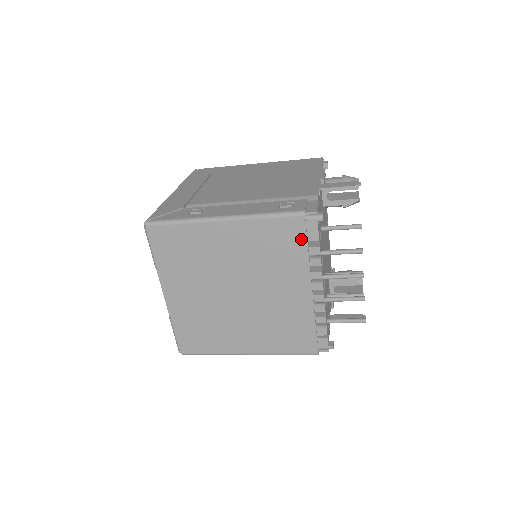
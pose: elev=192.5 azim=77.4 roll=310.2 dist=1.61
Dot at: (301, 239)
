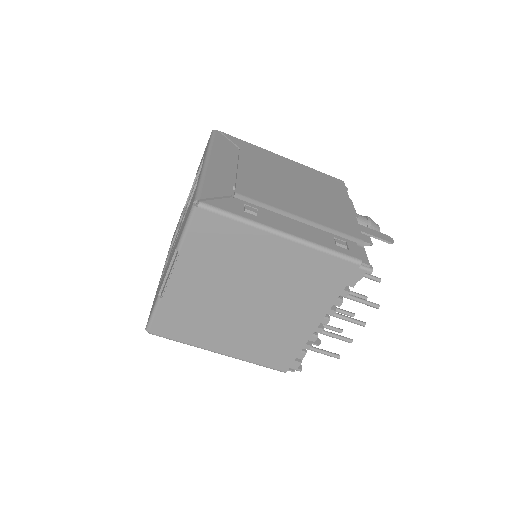
Dot at: (342, 282)
